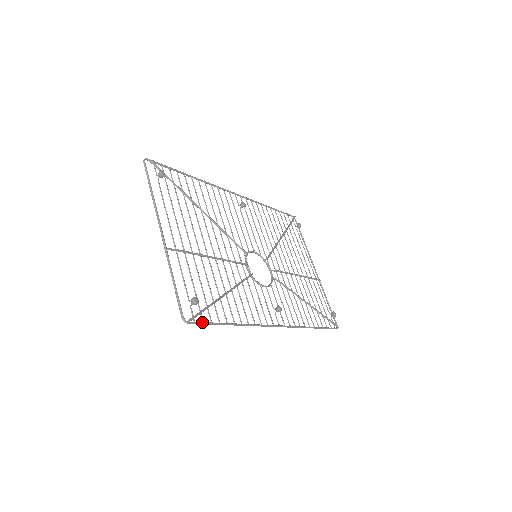
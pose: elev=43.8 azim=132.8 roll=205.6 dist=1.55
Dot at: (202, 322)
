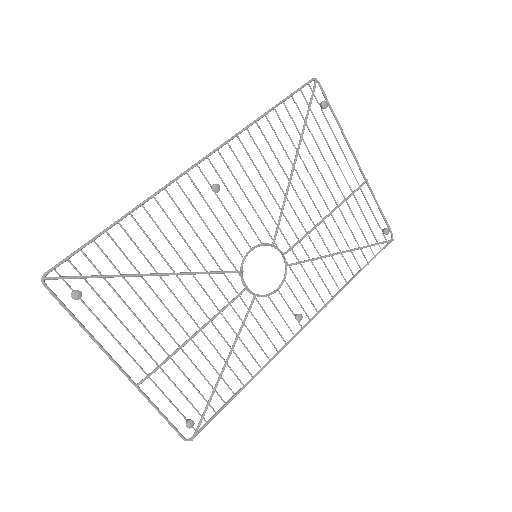
Dot at: (207, 423)
